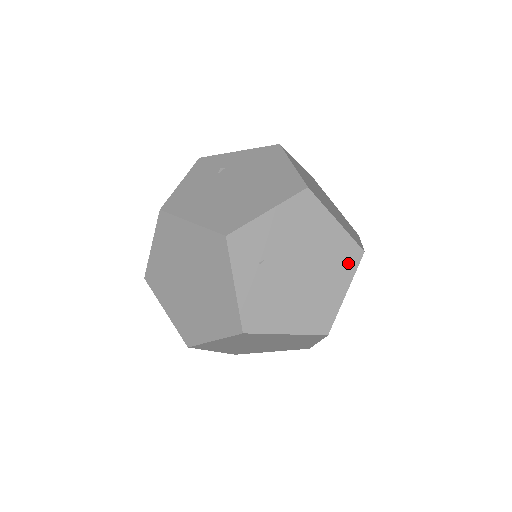
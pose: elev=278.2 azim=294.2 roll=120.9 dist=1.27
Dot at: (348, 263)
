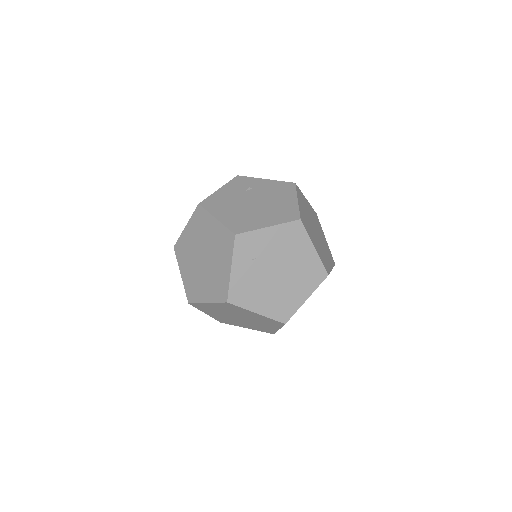
Dot at: (314, 279)
